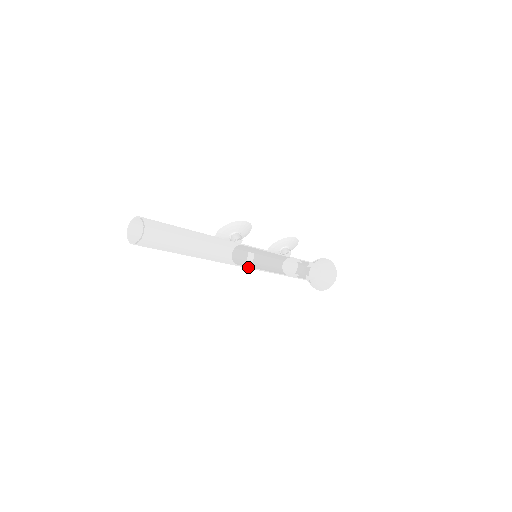
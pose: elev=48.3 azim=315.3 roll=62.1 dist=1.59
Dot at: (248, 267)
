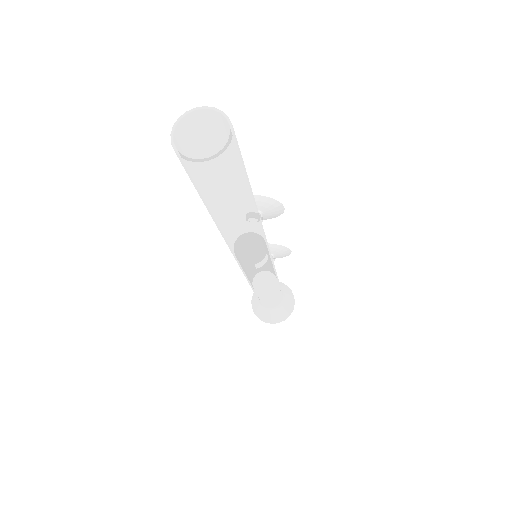
Dot at: (246, 269)
